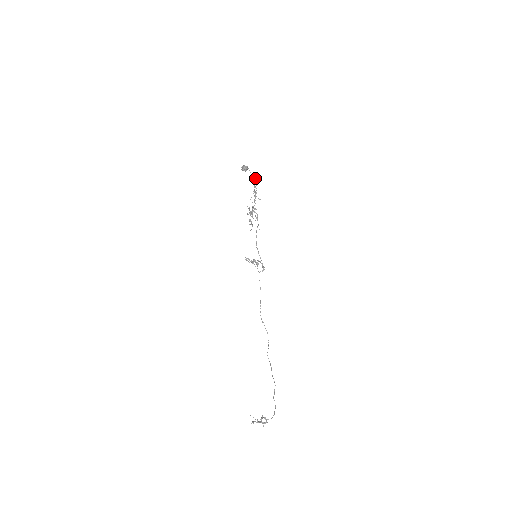
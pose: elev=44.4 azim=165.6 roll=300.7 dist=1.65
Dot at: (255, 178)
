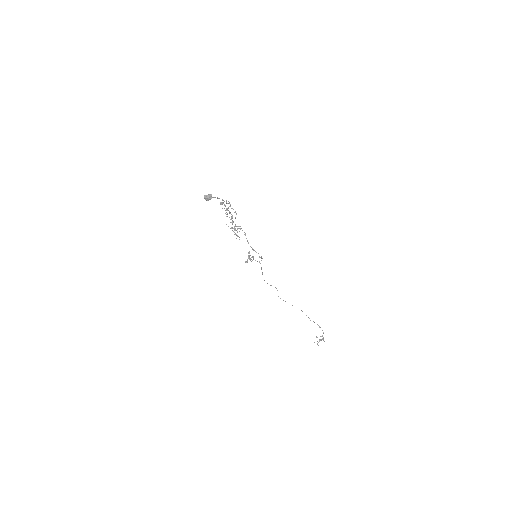
Dot at: (226, 201)
